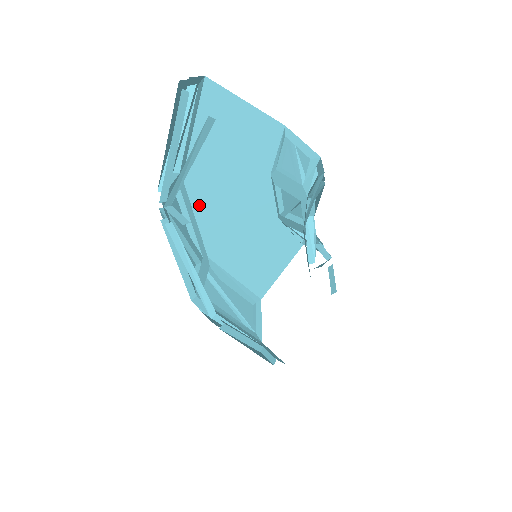
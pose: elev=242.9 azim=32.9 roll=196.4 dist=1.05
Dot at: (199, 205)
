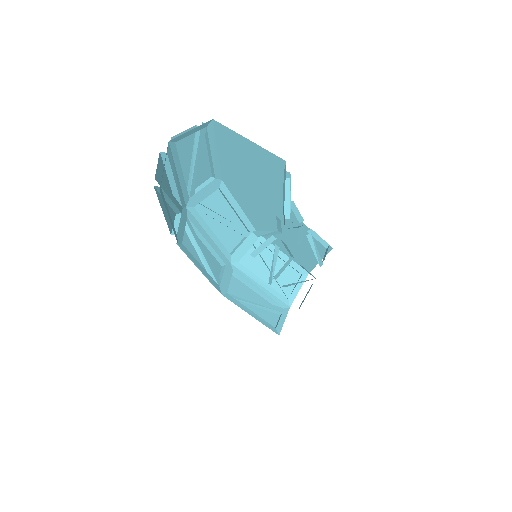
Dot at: (240, 199)
